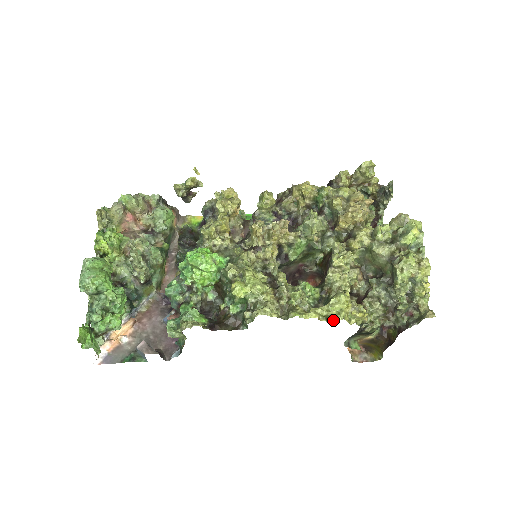
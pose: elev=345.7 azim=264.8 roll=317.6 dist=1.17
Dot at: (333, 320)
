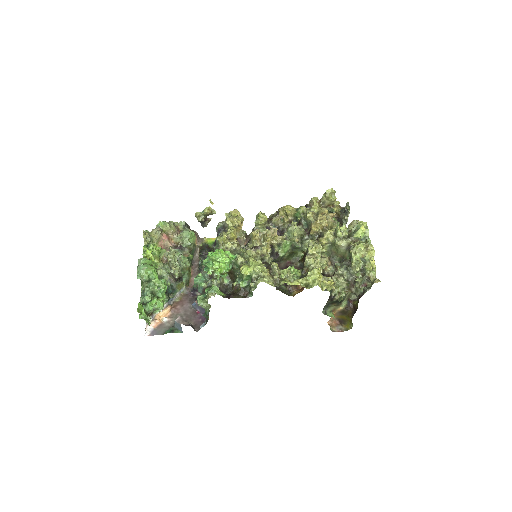
Dot at: (311, 287)
